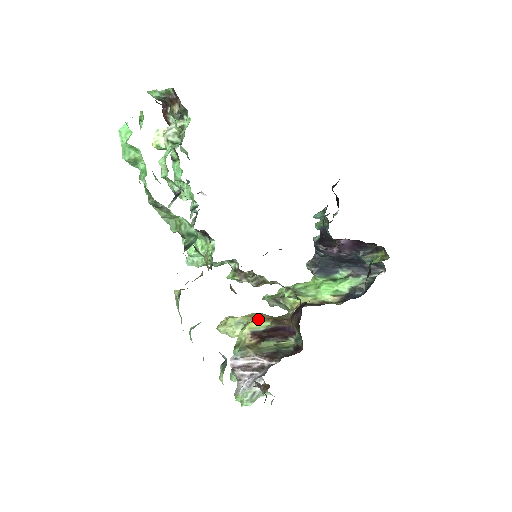
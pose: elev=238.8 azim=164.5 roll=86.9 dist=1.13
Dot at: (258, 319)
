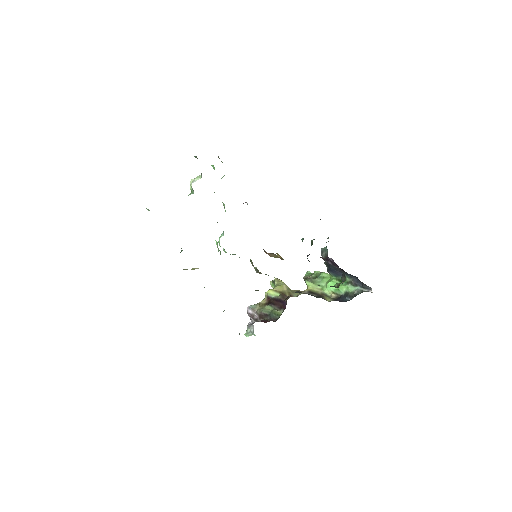
Dot at: (275, 289)
